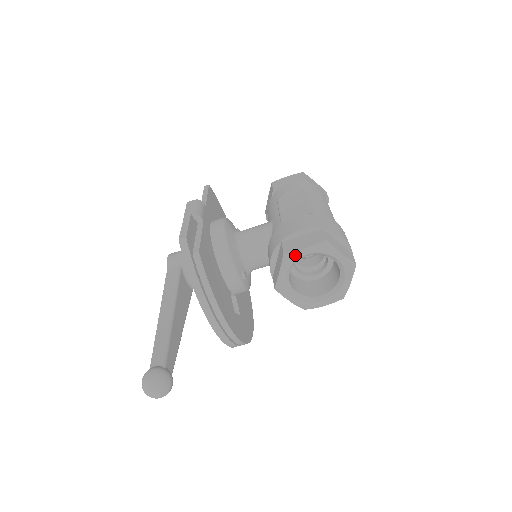
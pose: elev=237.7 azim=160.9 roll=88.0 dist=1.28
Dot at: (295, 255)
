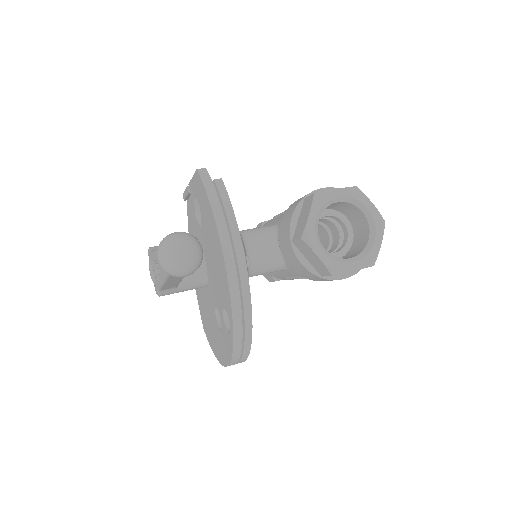
Dot at: (327, 195)
